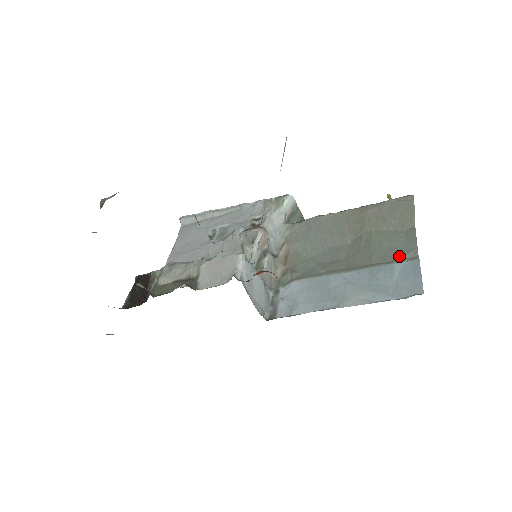
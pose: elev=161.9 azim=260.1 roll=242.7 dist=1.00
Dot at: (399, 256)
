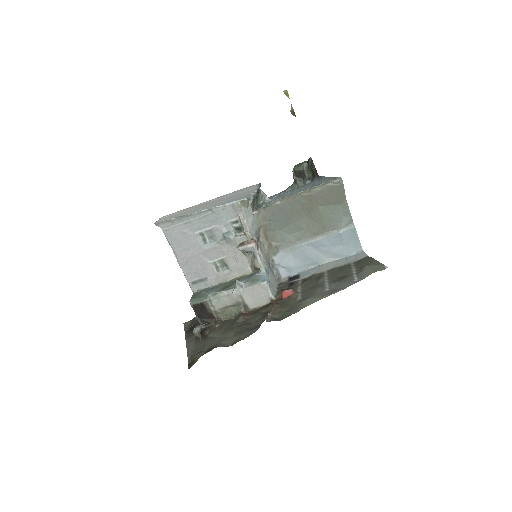
Dot at: (342, 225)
